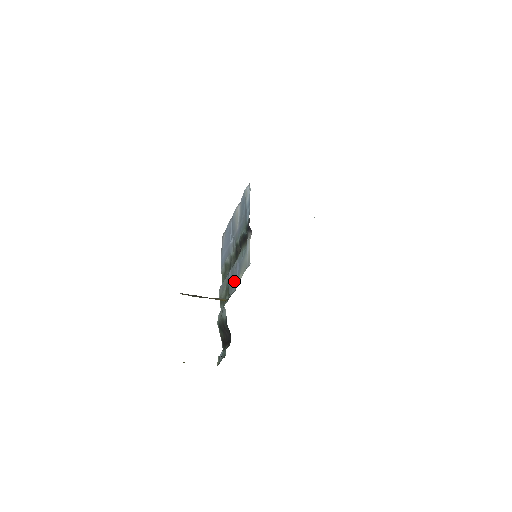
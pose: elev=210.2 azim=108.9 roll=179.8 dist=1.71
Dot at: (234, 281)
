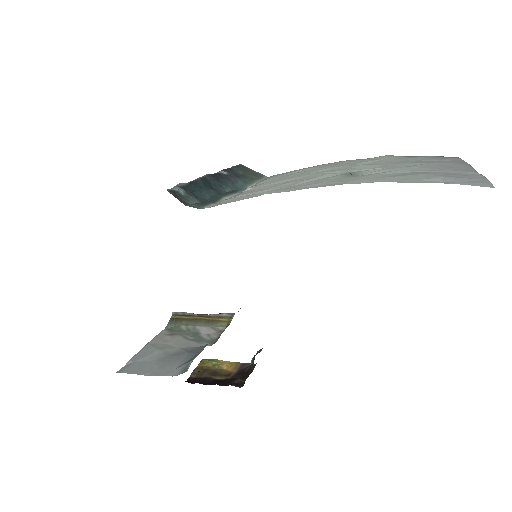
Dot at: occluded
